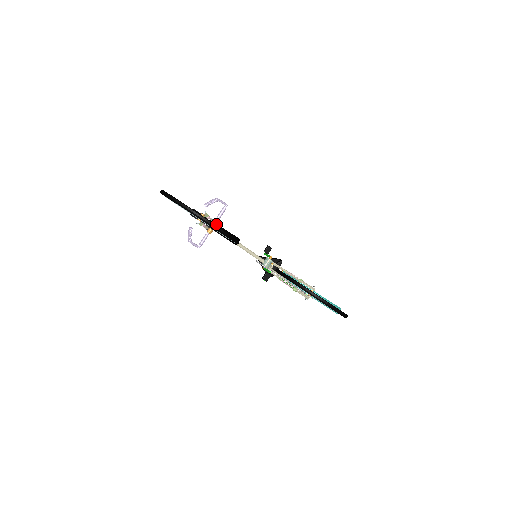
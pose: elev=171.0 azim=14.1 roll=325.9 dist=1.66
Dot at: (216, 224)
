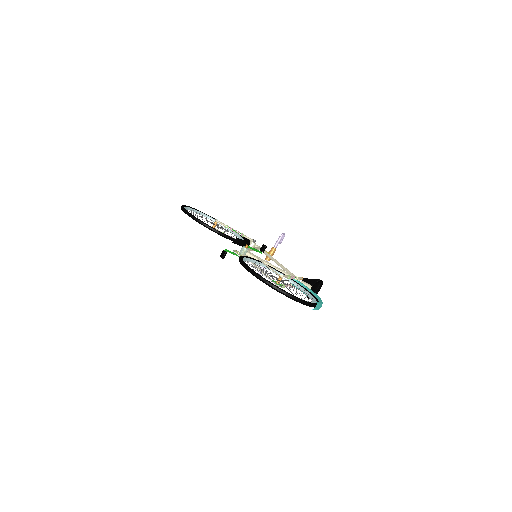
Dot at: (249, 240)
